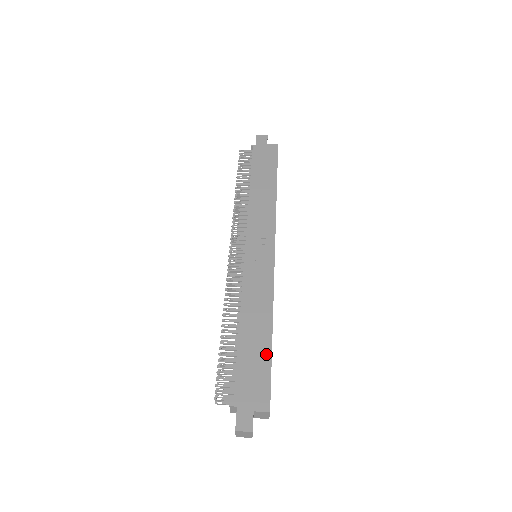
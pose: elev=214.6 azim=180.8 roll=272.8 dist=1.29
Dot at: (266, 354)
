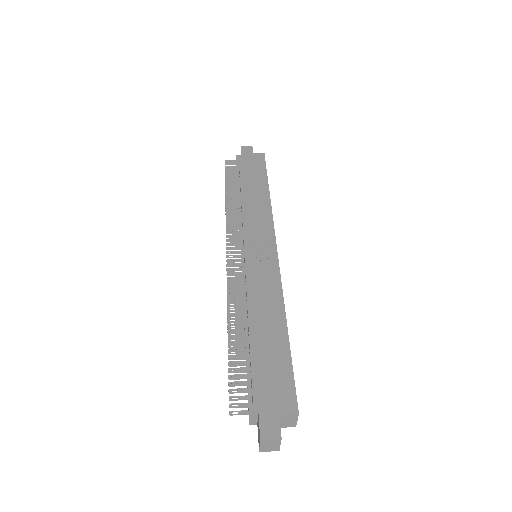
Dot at: (284, 351)
